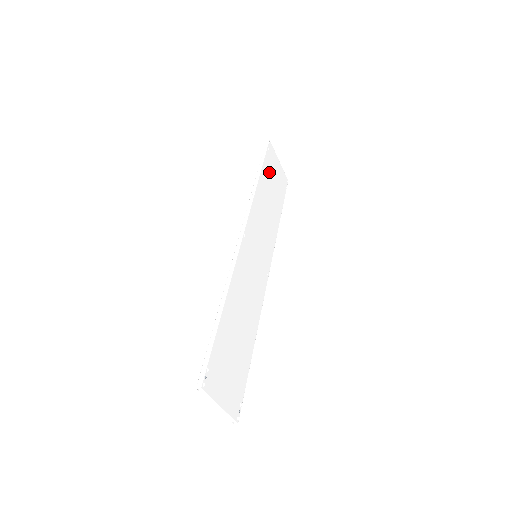
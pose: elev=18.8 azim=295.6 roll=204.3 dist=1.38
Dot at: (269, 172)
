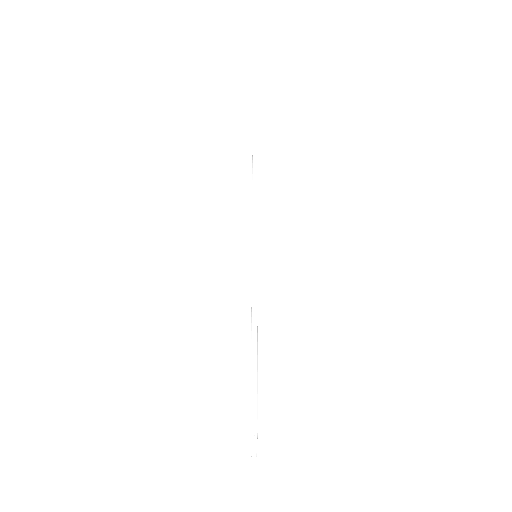
Dot at: occluded
